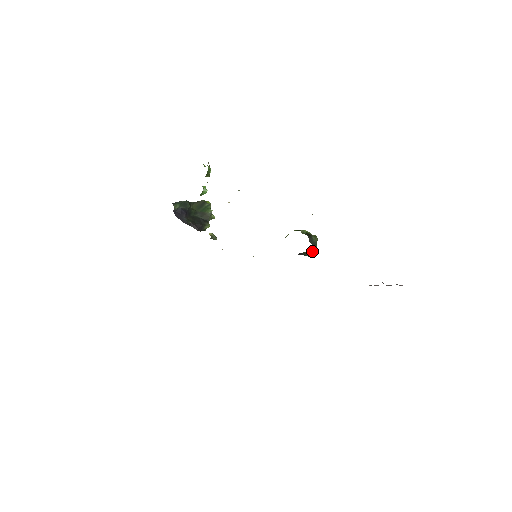
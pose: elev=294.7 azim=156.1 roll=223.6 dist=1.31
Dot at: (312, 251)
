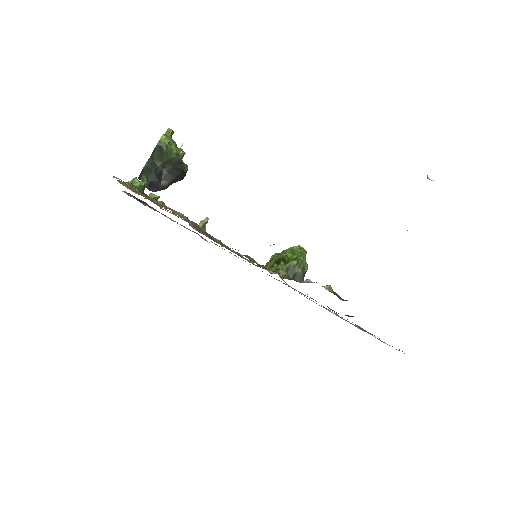
Dot at: (304, 274)
